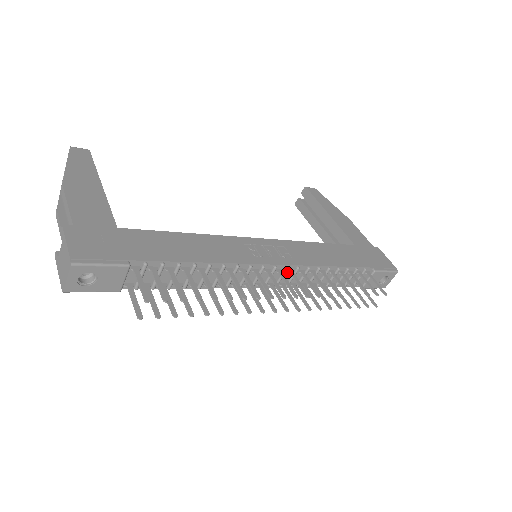
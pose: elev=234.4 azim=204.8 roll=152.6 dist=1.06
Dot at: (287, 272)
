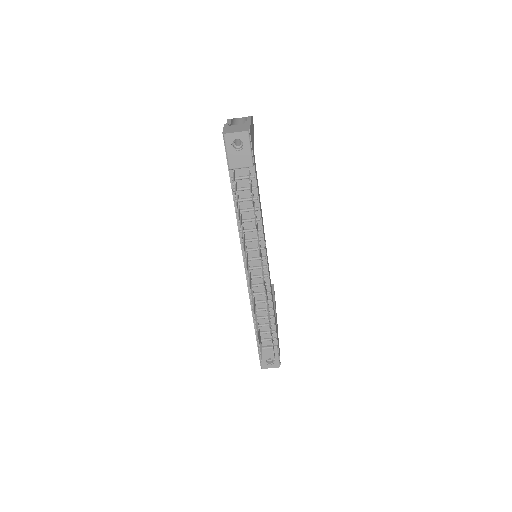
Dot at: (262, 279)
